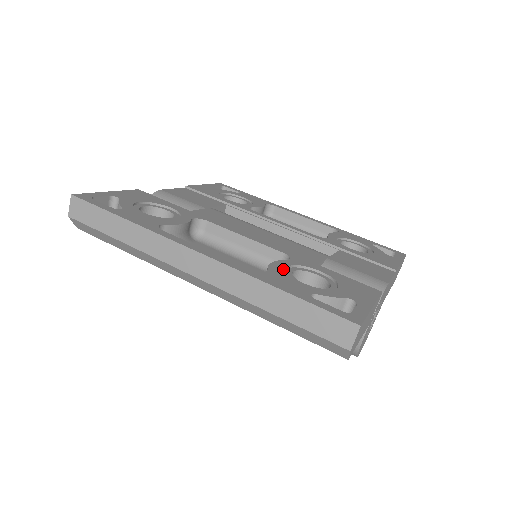
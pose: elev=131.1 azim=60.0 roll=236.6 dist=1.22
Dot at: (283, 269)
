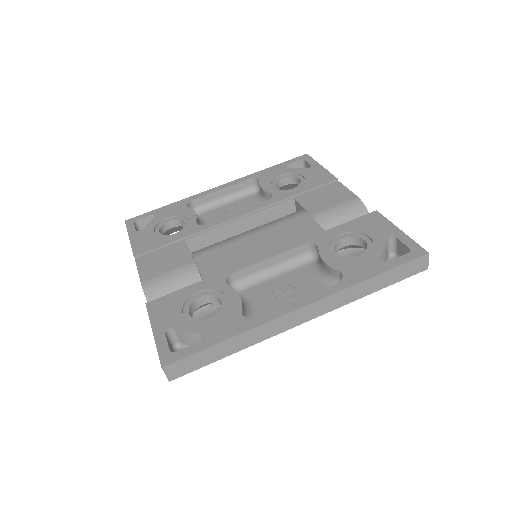
Dot at: (337, 259)
